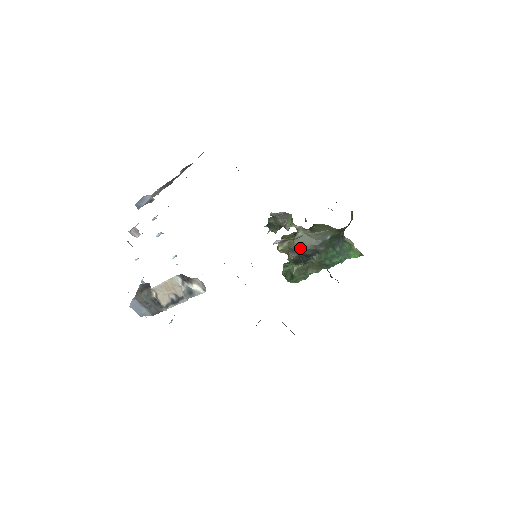
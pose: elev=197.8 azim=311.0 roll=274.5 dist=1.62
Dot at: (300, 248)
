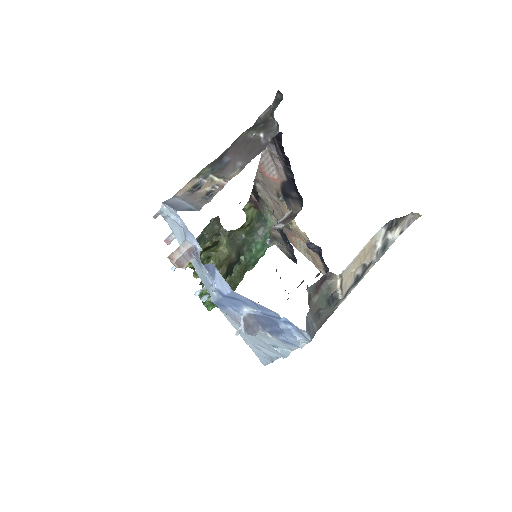
Dot at: (231, 255)
